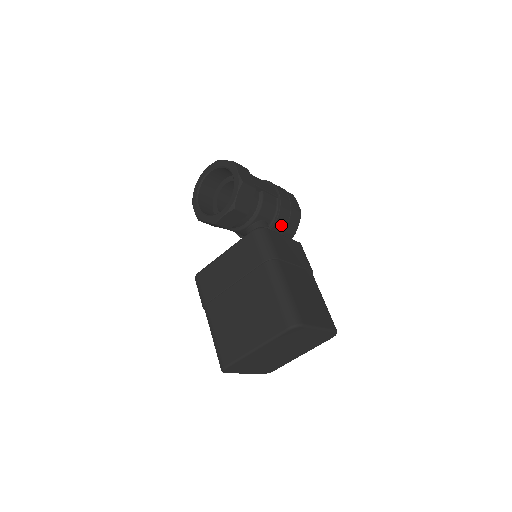
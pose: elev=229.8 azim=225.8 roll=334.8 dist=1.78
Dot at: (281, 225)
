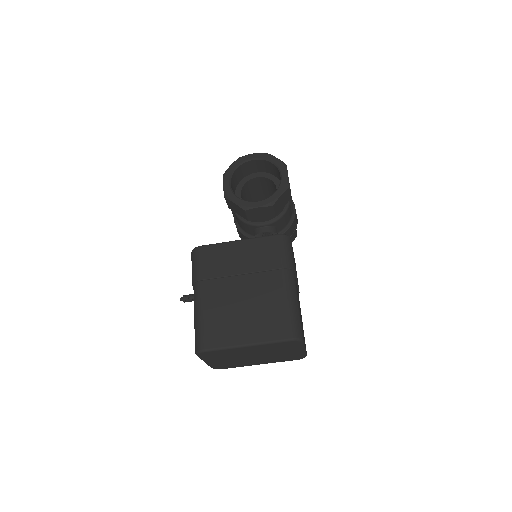
Dot at: occluded
